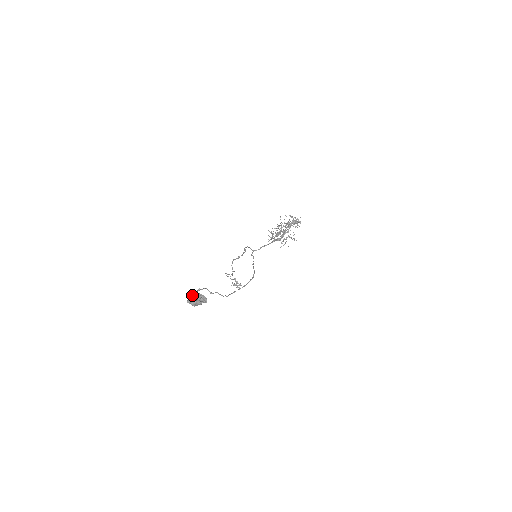
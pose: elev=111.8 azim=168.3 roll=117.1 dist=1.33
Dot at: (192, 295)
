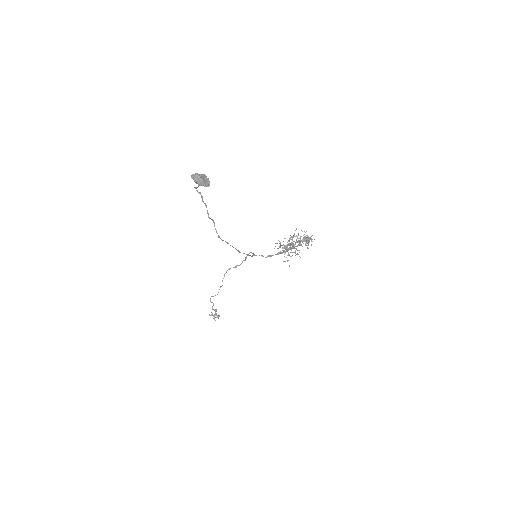
Dot at: occluded
